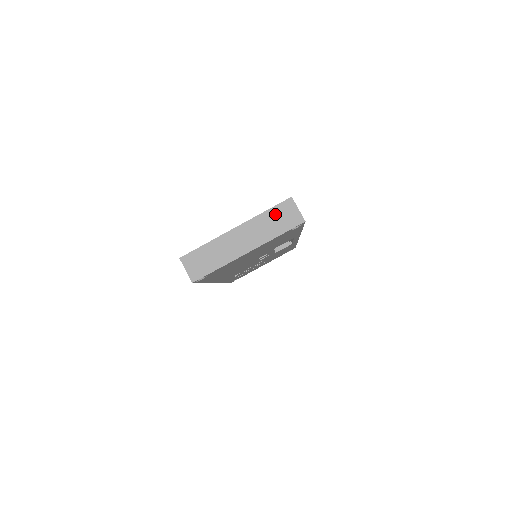
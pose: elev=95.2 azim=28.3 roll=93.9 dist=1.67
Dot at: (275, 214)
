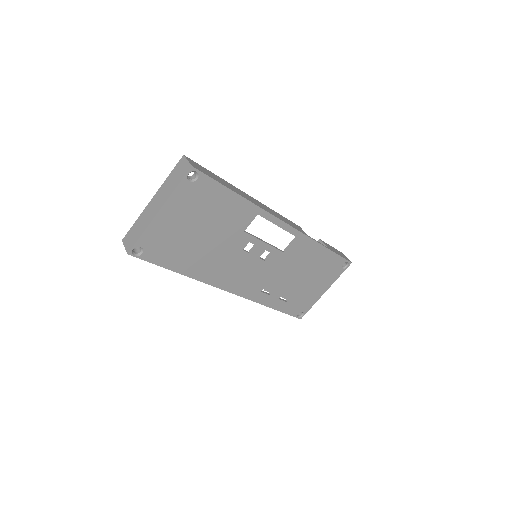
Dot at: (174, 174)
